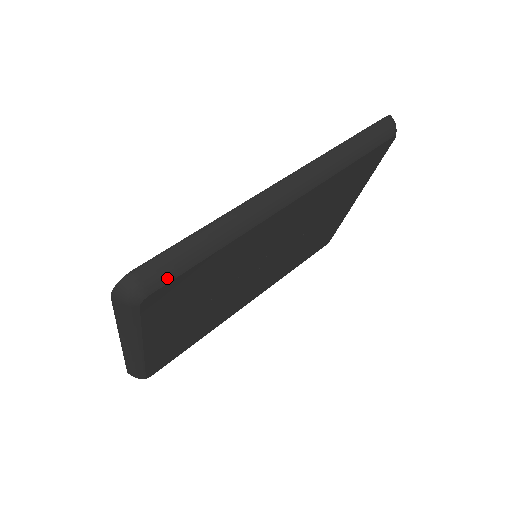
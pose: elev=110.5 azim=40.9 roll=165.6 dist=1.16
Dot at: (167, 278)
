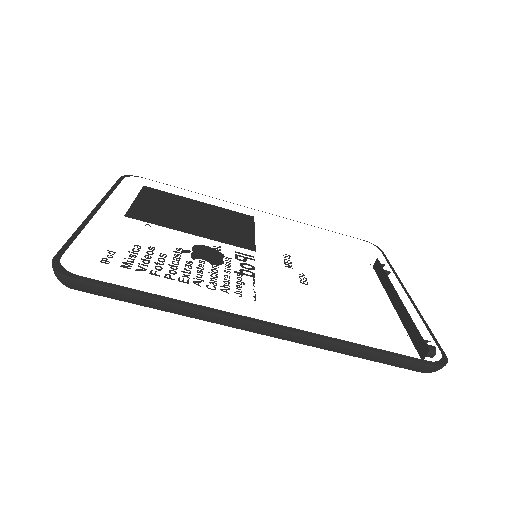
Dot at: (96, 294)
